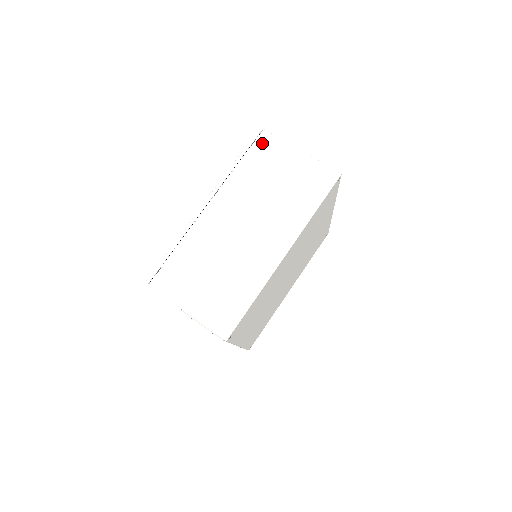
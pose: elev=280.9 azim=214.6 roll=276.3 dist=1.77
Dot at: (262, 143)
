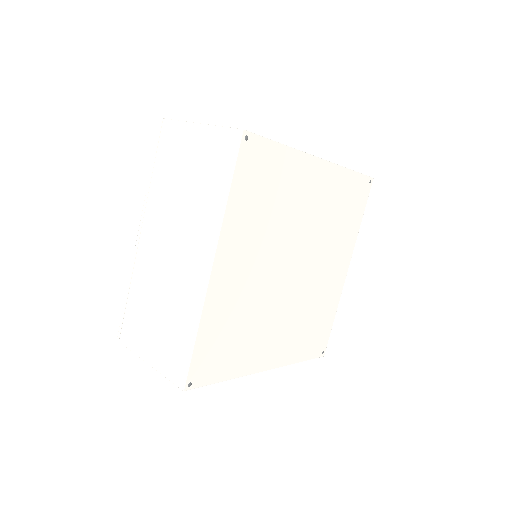
Dot at: (165, 137)
